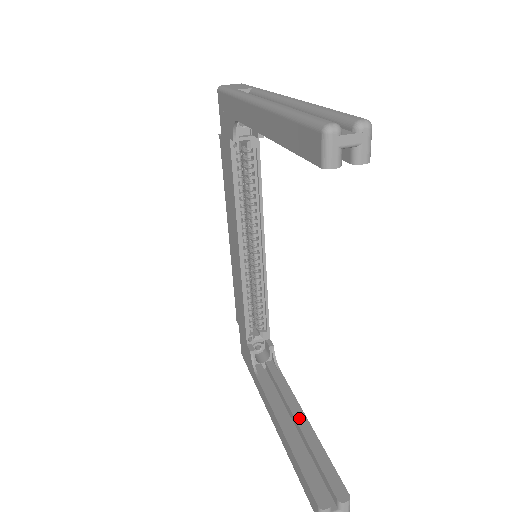
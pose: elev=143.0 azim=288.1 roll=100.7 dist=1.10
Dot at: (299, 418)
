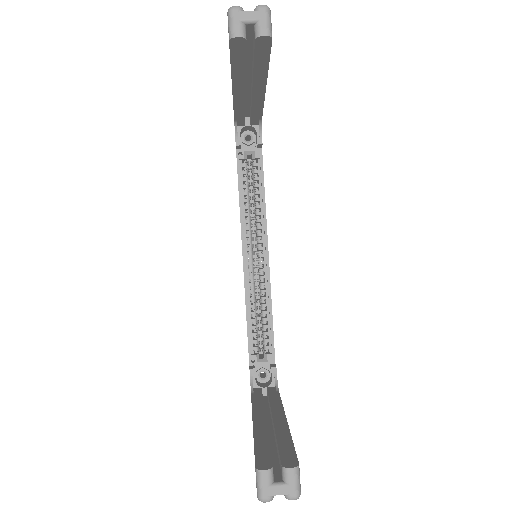
Dot at: (277, 416)
